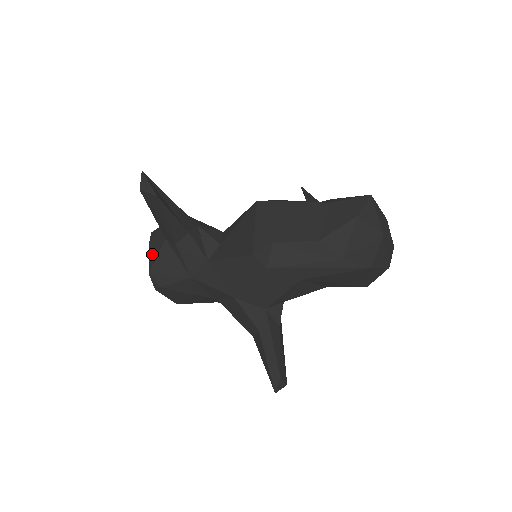
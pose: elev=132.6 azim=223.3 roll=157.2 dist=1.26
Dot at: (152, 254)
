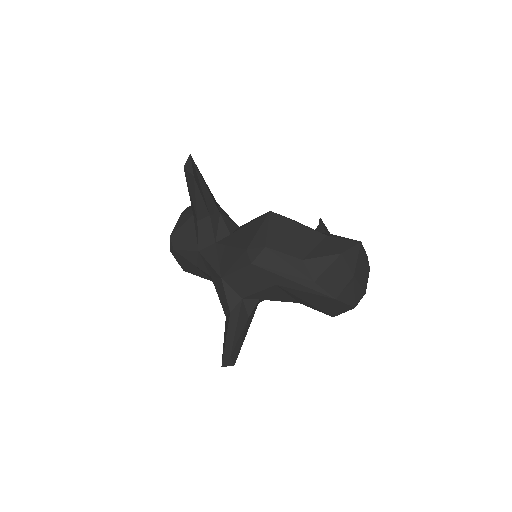
Dot at: (179, 222)
